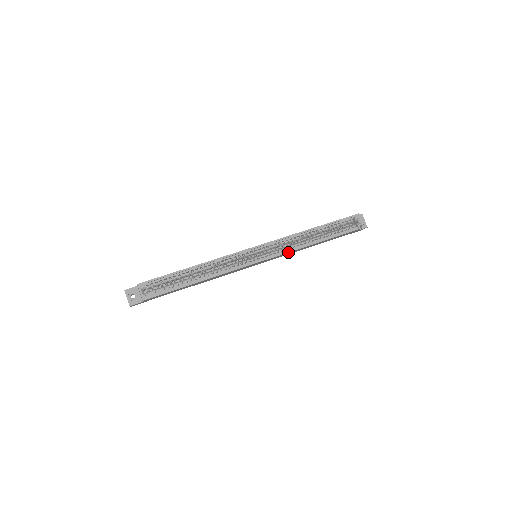
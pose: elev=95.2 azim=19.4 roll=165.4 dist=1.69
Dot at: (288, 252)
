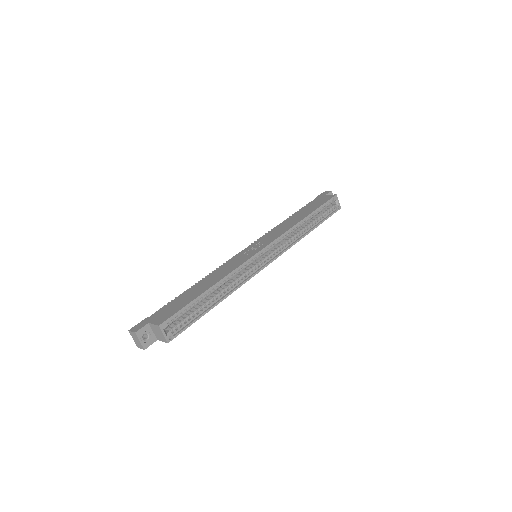
Dot at: (289, 248)
